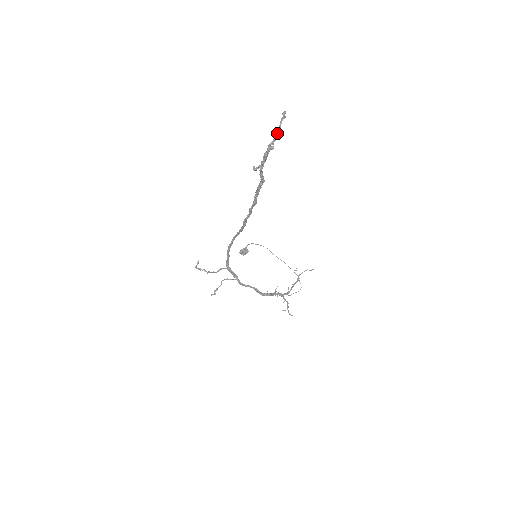
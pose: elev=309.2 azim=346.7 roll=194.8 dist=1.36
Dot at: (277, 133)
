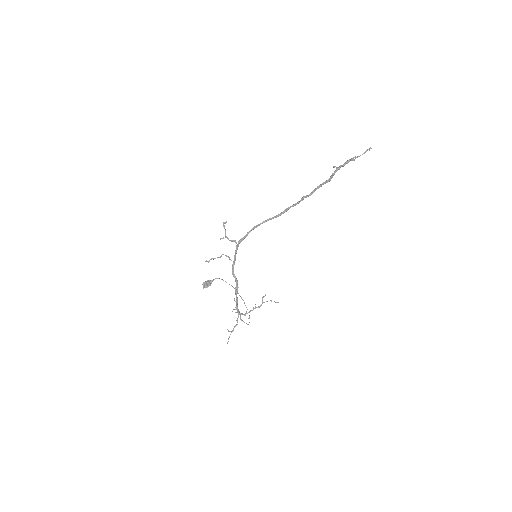
Dot at: (362, 154)
